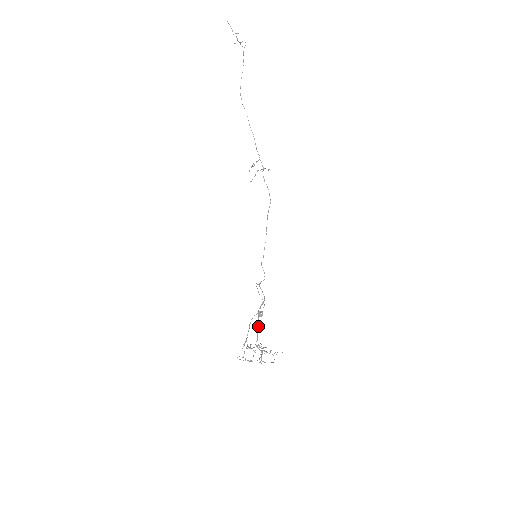
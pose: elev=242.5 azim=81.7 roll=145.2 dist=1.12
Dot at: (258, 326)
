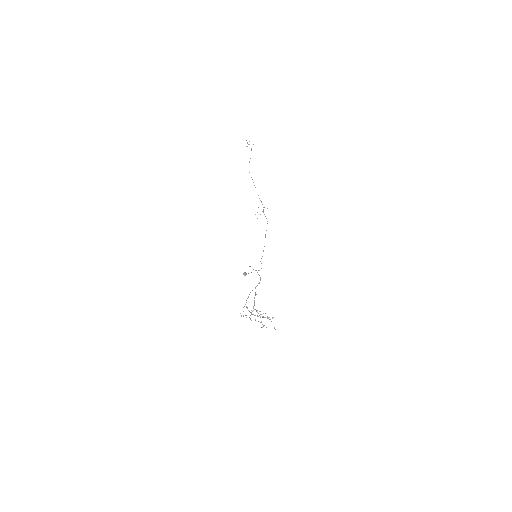
Dot at: occluded
